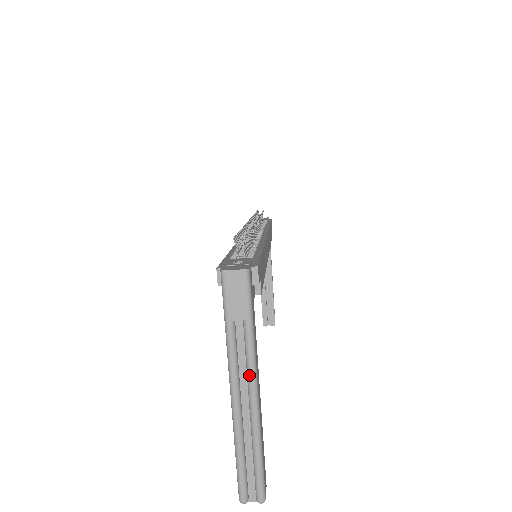
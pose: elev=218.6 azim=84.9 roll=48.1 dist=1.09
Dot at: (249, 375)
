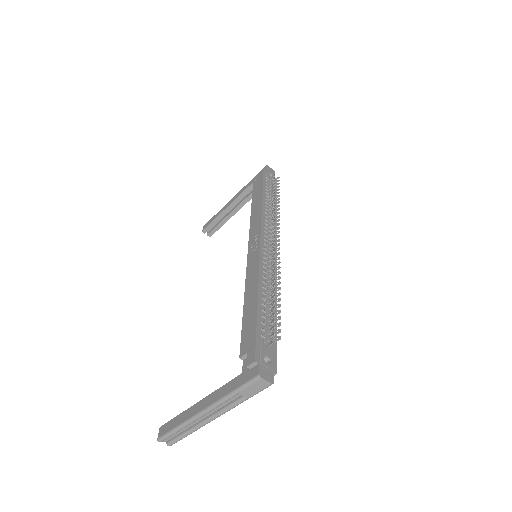
Dot at: (221, 412)
